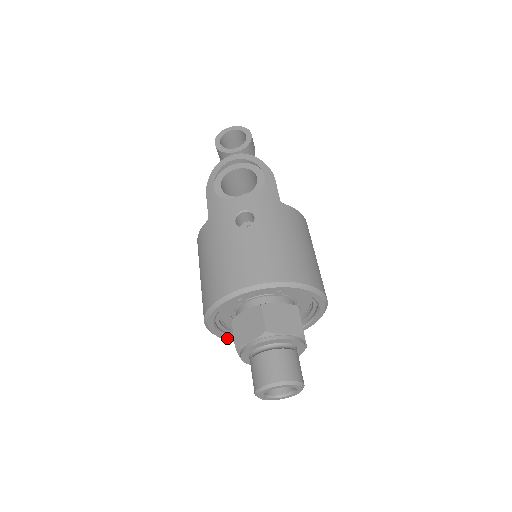
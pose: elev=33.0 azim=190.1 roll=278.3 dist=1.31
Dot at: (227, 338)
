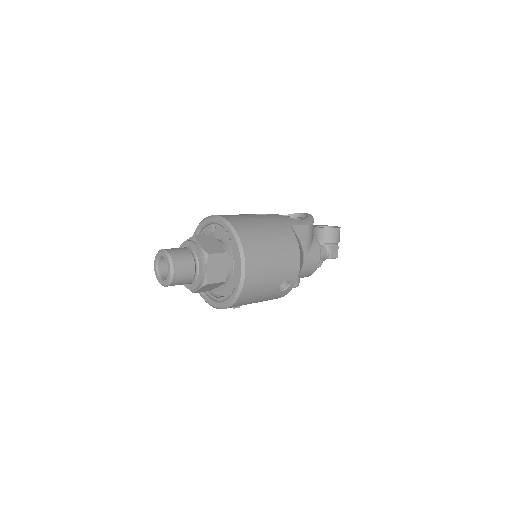
Dot at: occluded
